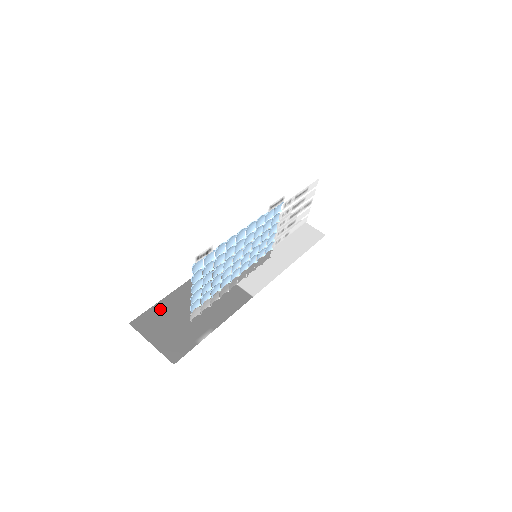
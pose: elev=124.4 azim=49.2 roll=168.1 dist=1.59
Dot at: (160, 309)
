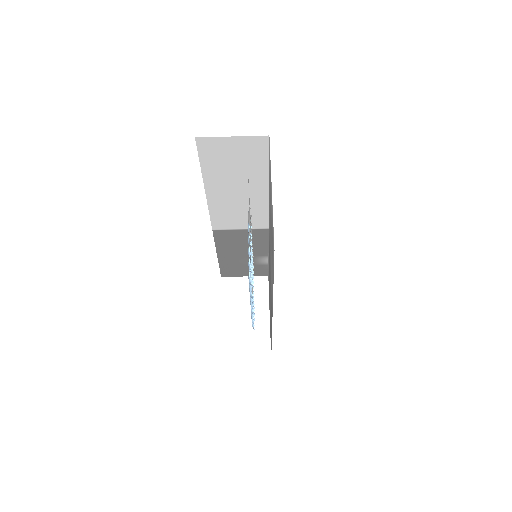
Dot at: (225, 265)
